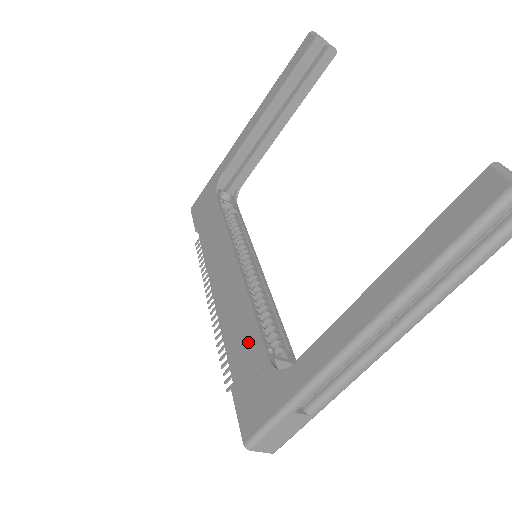
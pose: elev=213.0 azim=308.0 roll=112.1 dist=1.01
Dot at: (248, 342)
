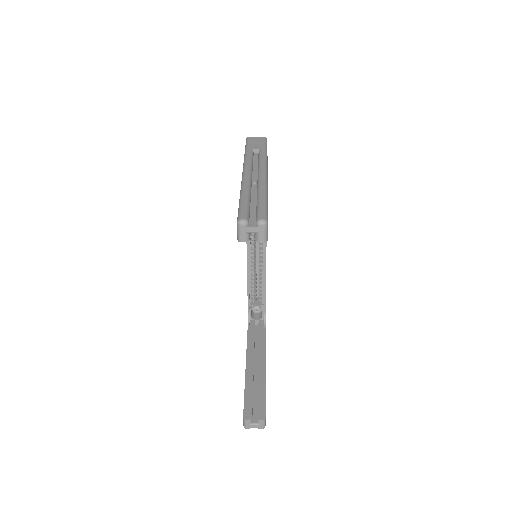
Dot at: occluded
